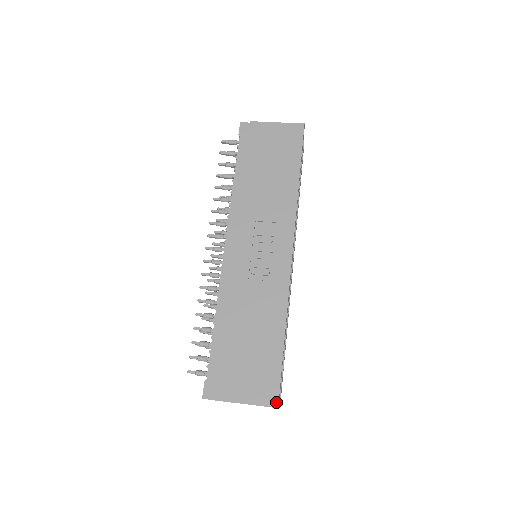
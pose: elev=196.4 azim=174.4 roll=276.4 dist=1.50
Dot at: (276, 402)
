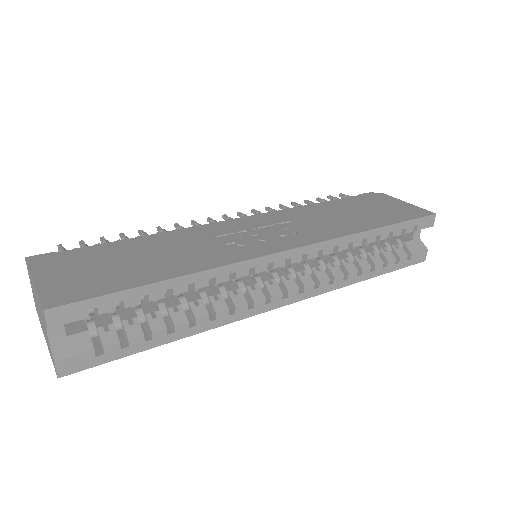
Dot at: (54, 305)
